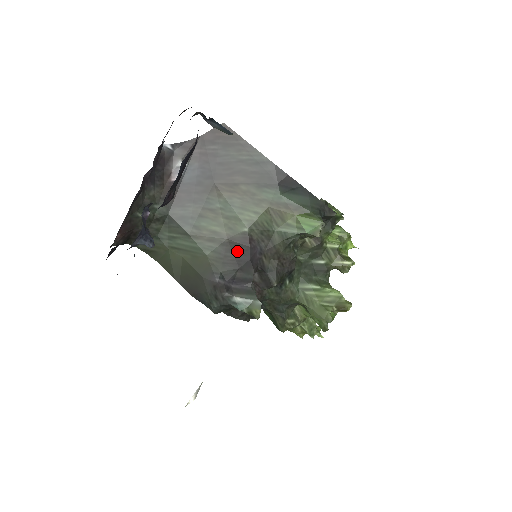
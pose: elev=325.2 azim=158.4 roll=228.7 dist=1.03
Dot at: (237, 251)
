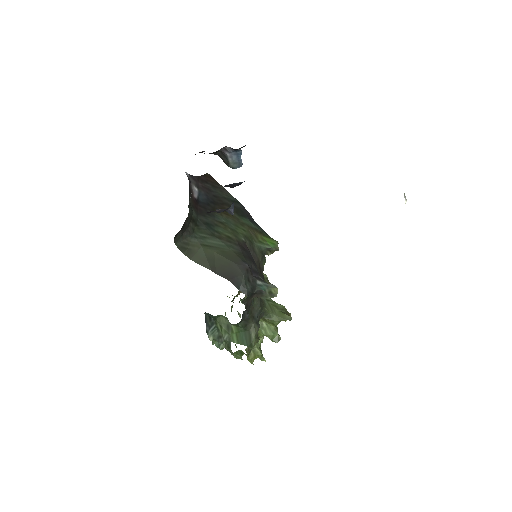
Dot at: (245, 251)
